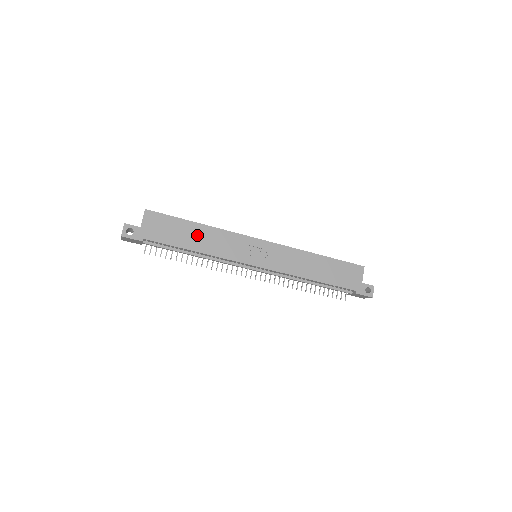
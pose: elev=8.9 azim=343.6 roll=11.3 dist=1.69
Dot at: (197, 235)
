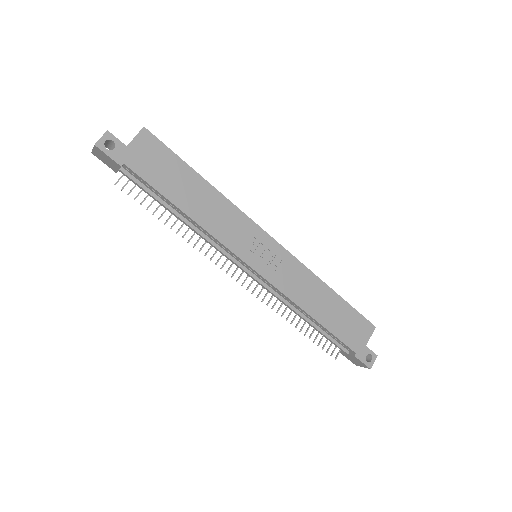
Dot at: (196, 193)
